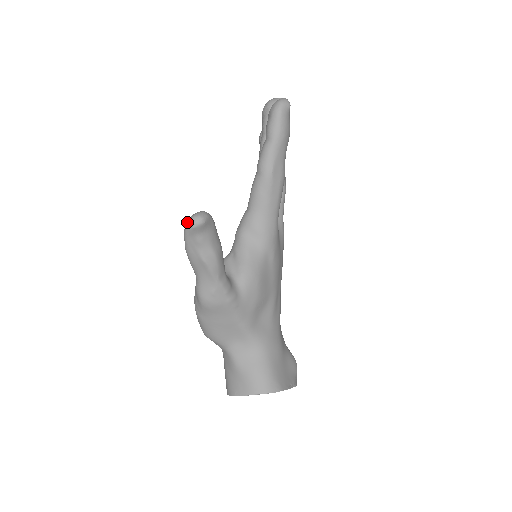
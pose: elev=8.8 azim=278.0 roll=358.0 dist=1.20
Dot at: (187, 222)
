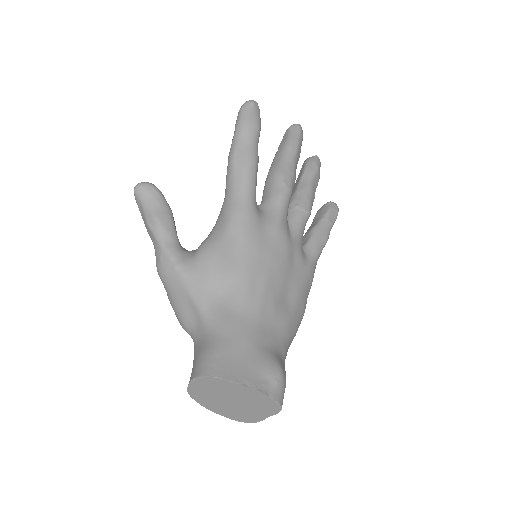
Dot at: occluded
